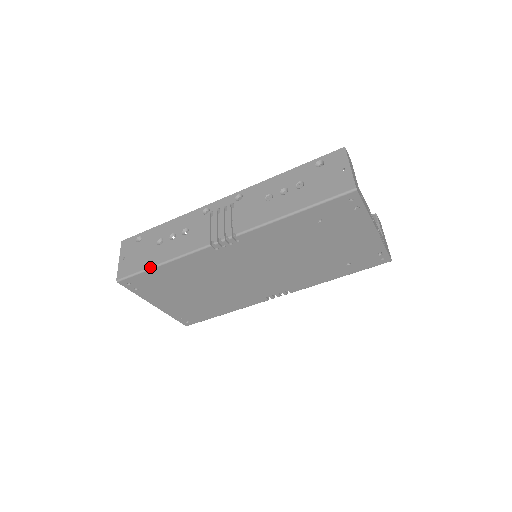
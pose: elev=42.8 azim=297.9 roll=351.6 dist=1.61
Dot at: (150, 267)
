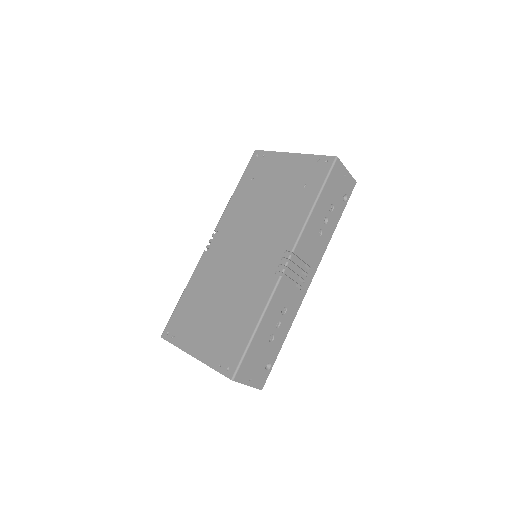
Dot at: (178, 303)
